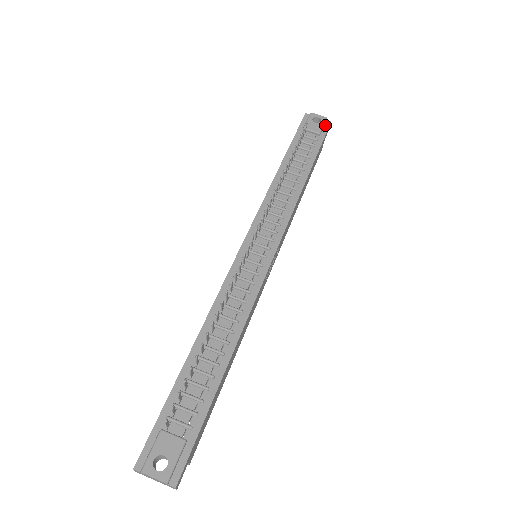
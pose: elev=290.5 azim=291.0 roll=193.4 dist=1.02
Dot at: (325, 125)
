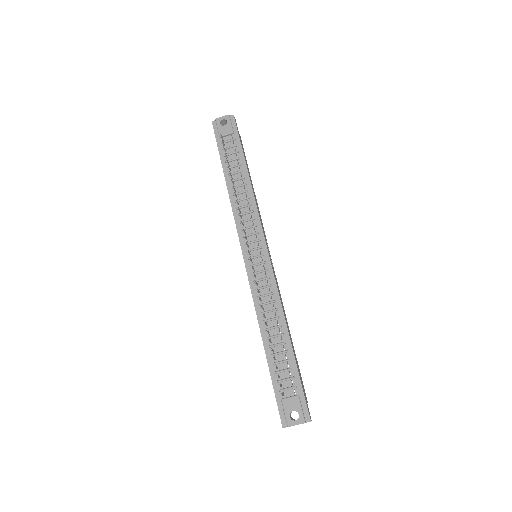
Dot at: (232, 121)
